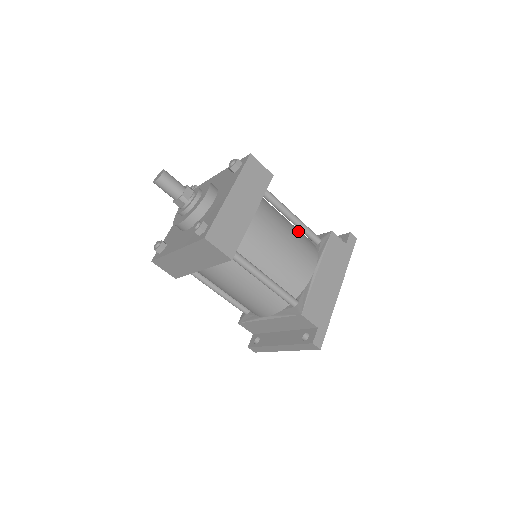
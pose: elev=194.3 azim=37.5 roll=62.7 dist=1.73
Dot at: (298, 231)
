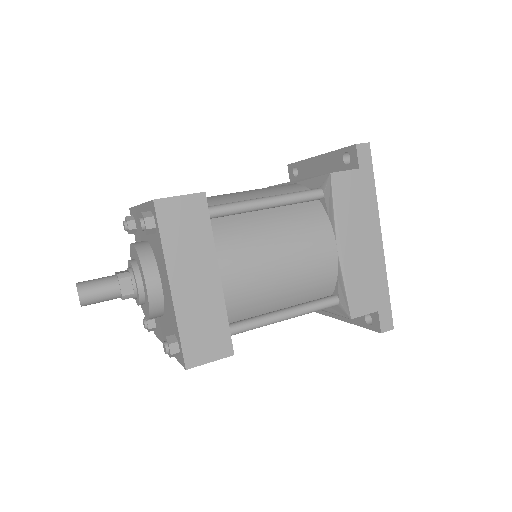
Dot at: (286, 211)
